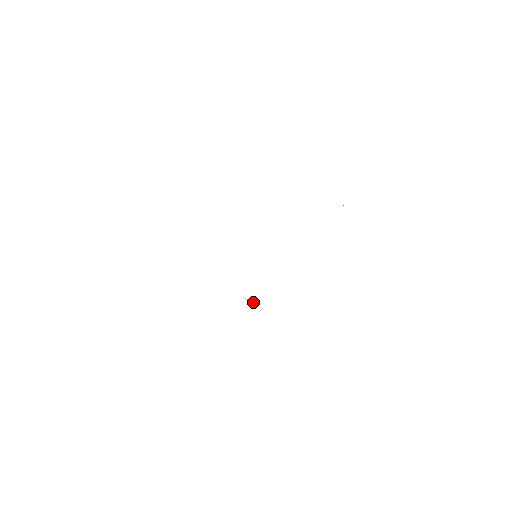
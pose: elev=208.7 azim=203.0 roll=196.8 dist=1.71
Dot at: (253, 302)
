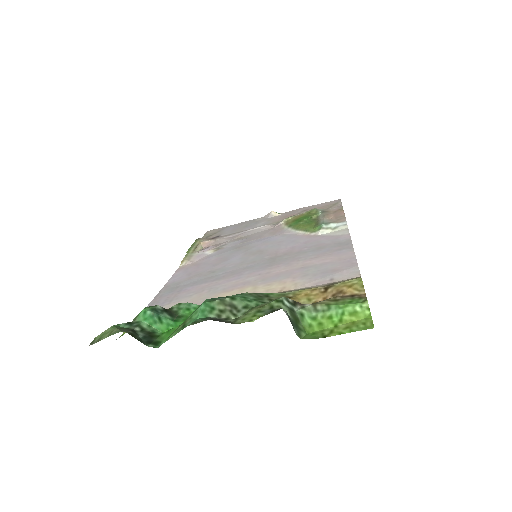
Dot at: occluded
